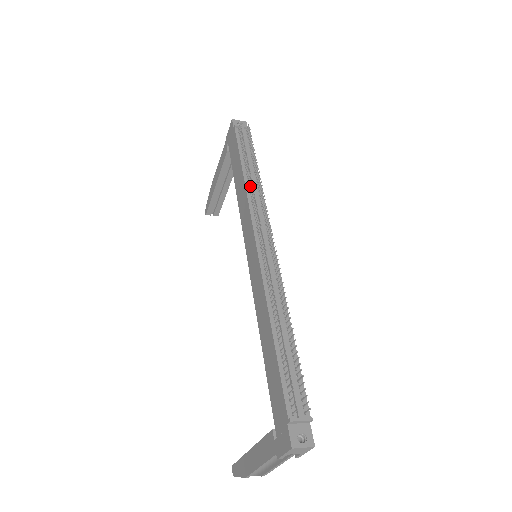
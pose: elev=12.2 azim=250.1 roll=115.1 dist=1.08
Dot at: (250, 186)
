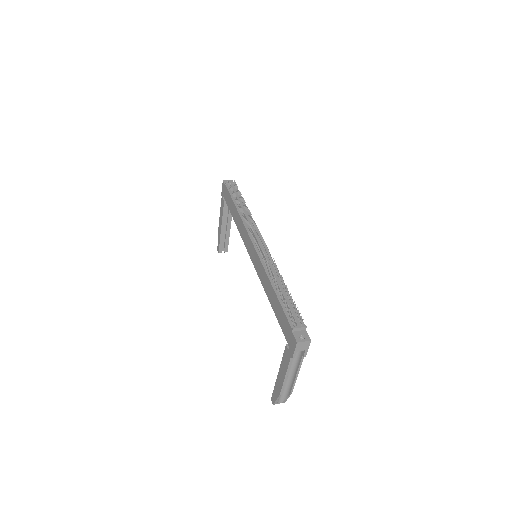
Dot at: (243, 215)
